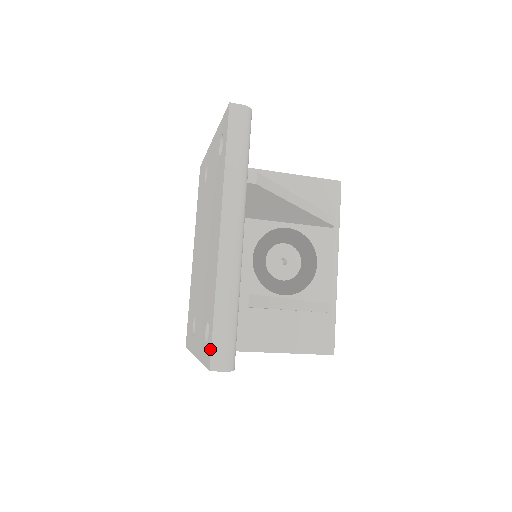
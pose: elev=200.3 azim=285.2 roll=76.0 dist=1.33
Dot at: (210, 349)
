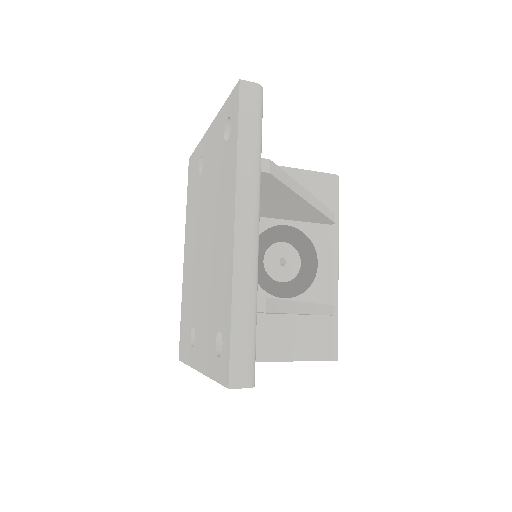
Dot at: (227, 363)
